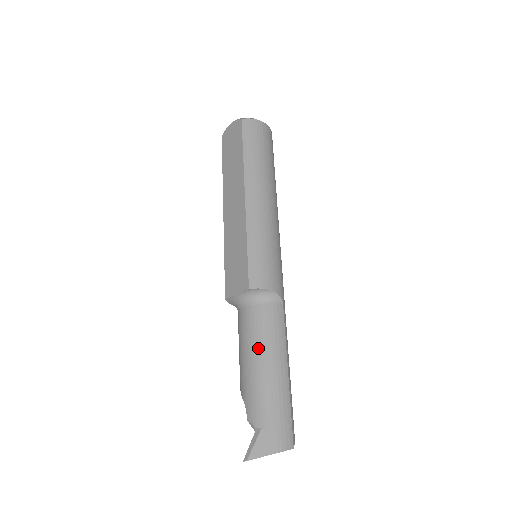
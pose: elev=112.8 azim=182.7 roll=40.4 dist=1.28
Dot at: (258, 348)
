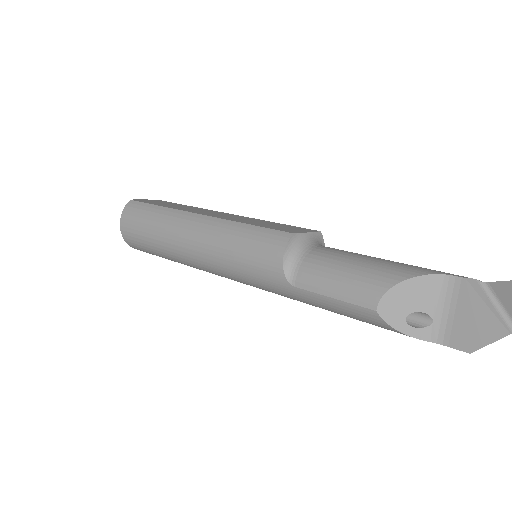
Dot at: occluded
